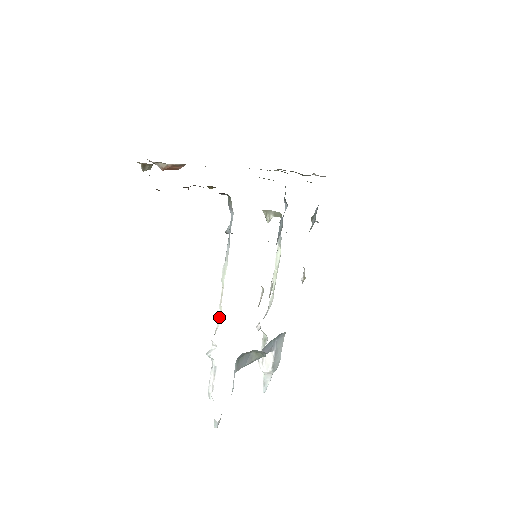
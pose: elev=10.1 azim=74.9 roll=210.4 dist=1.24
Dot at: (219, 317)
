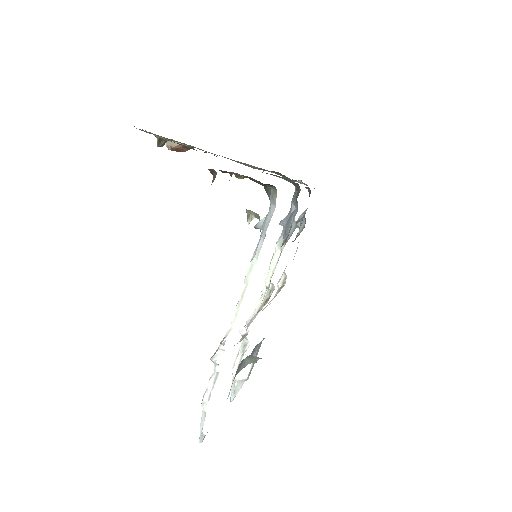
Dot at: (234, 318)
